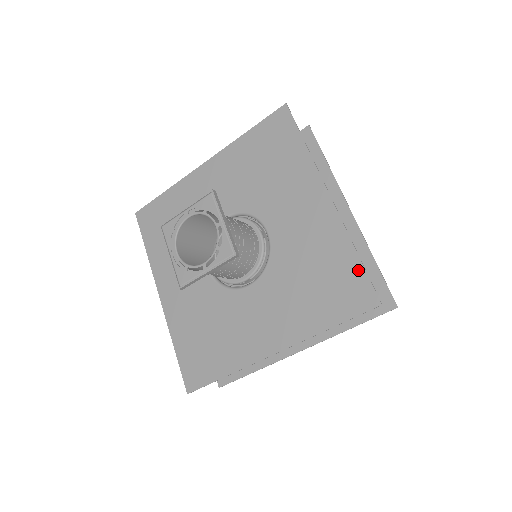
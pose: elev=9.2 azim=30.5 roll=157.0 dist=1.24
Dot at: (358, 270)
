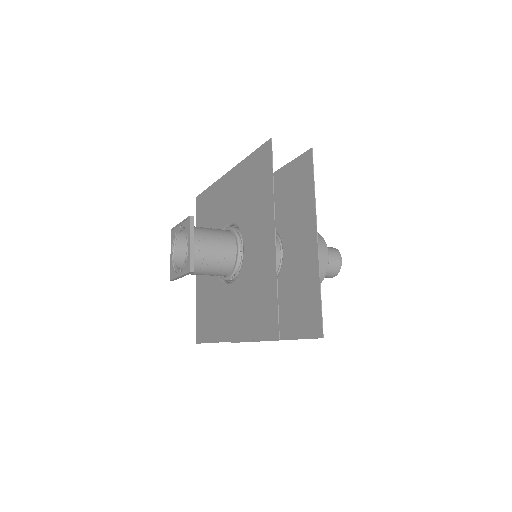
Dot at: (275, 305)
